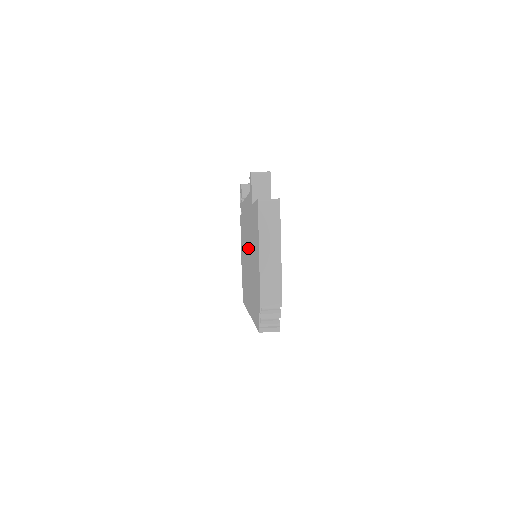
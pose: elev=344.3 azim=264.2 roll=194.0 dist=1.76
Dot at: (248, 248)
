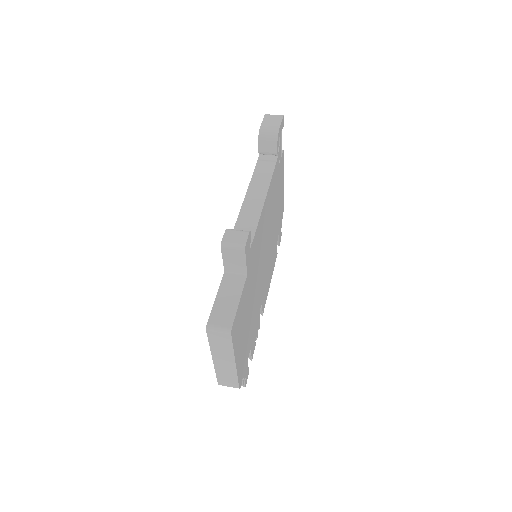
Dot at: occluded
